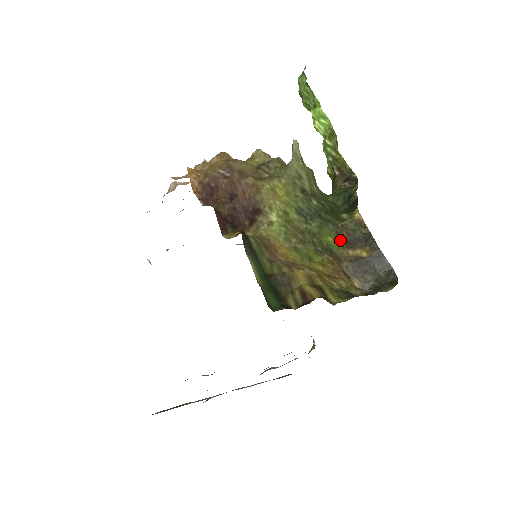
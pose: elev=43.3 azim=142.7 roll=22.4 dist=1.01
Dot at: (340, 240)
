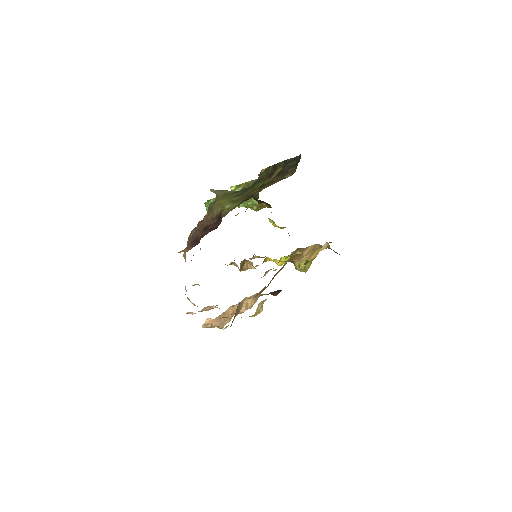
Dot at: (265, 180)
